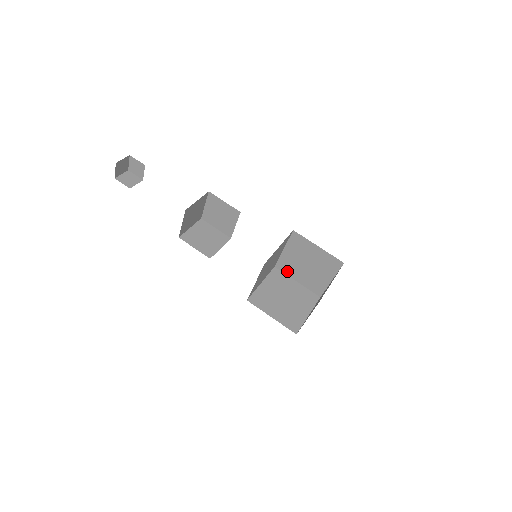
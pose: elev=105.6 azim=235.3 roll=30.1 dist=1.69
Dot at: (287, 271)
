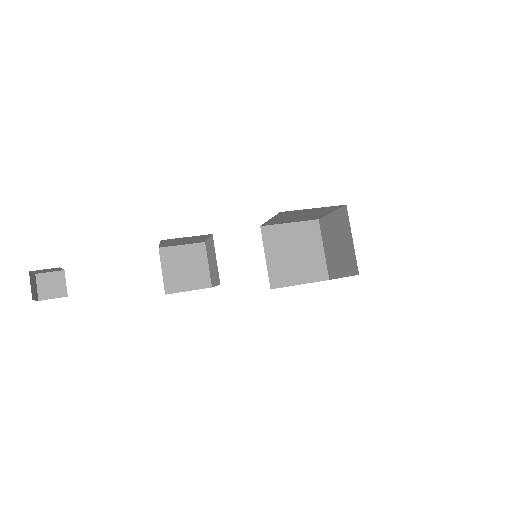
Dot at: (284, 281)
